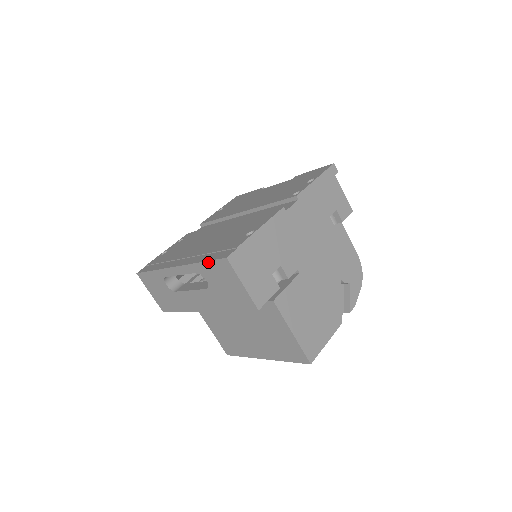
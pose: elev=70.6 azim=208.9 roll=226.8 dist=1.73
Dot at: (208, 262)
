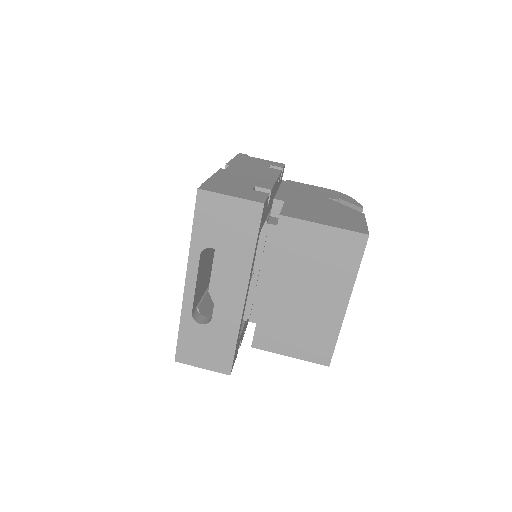
Dot at: (194, 222)
